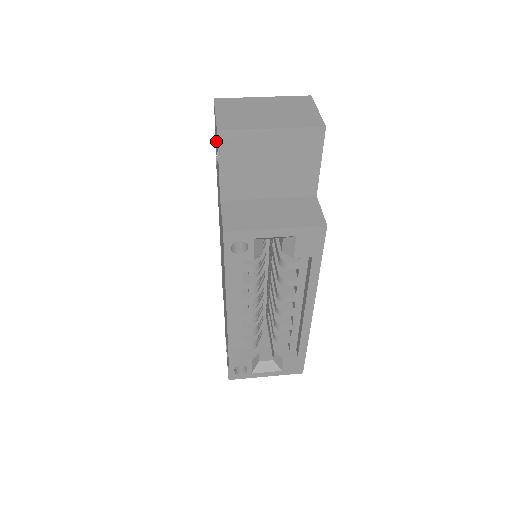
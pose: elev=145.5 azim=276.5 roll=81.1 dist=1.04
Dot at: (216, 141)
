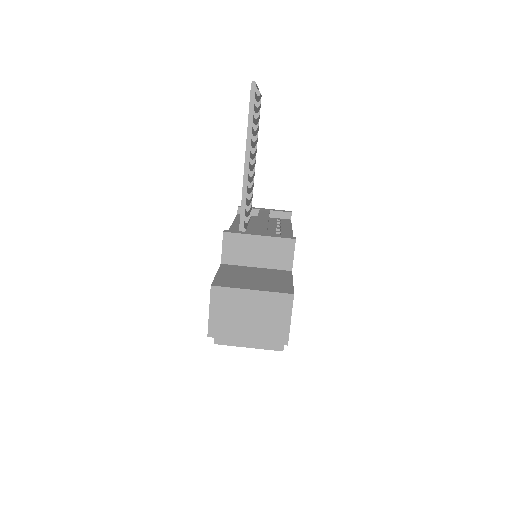
Dot at: occluded
